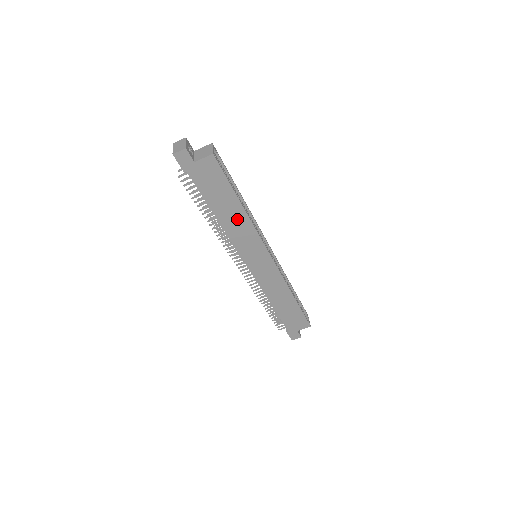
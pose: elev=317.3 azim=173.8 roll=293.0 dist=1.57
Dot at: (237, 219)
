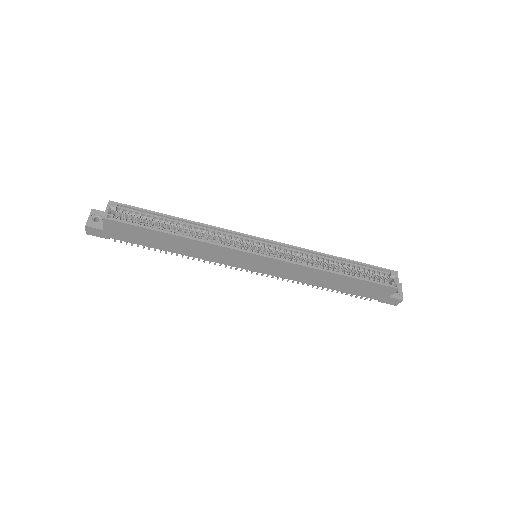
Dot at: (189, 246)
